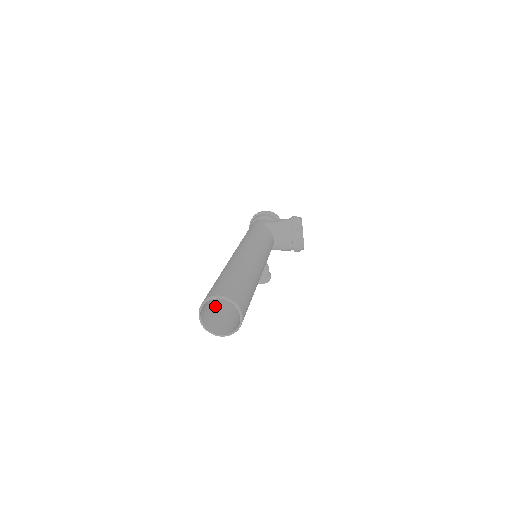
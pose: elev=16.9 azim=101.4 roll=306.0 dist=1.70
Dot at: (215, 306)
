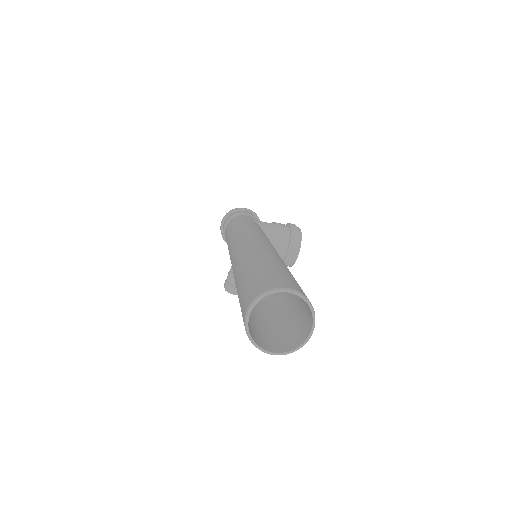
Dot at: occluded
